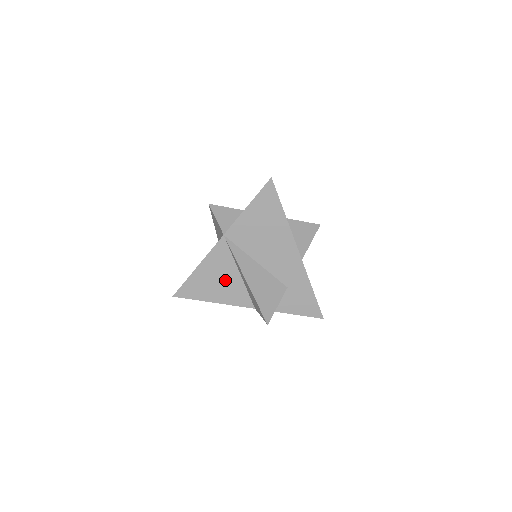
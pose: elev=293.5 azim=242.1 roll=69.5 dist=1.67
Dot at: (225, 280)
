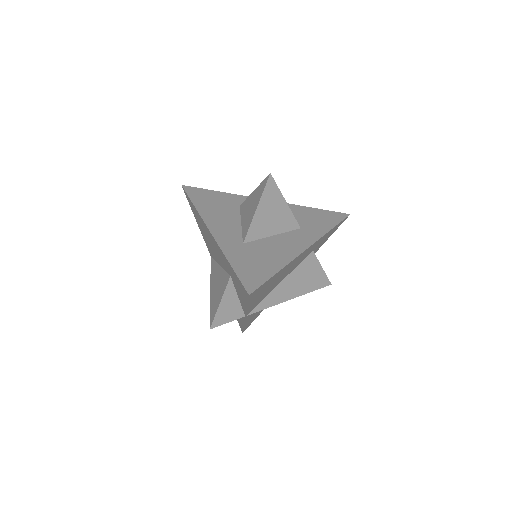
Dot at: occluded
